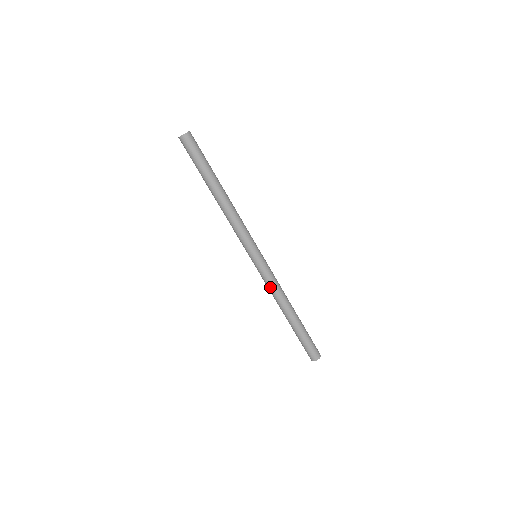
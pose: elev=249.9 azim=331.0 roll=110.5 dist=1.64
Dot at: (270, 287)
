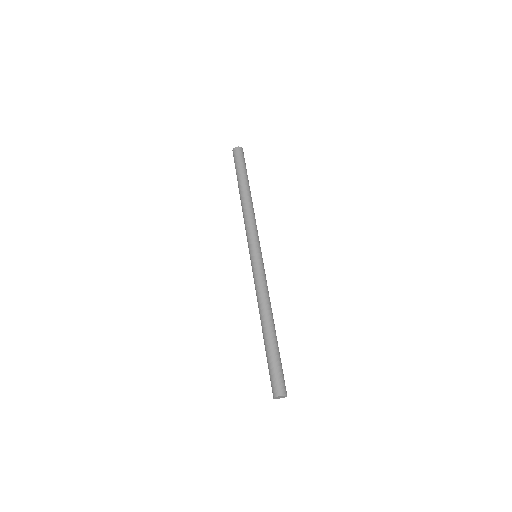
Dot at: (256, 288)
